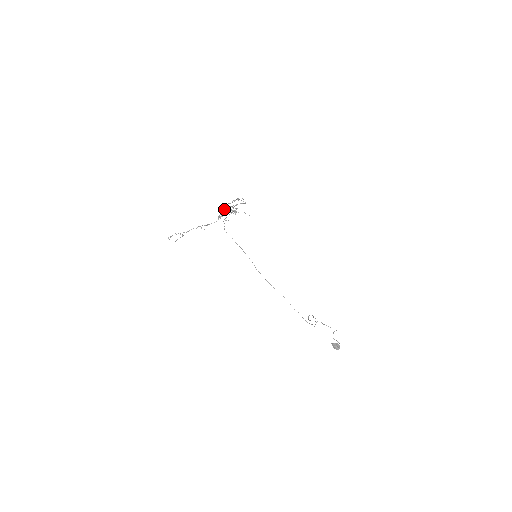
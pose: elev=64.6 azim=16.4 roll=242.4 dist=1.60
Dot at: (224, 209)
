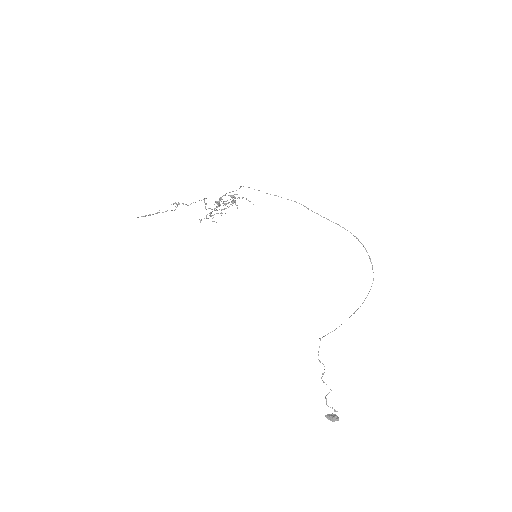
Dot at: occluded
